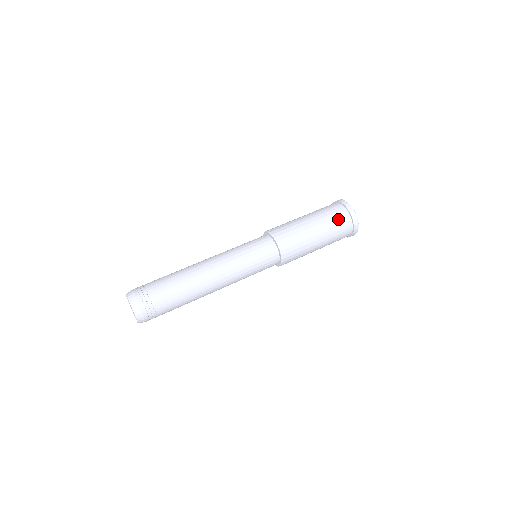
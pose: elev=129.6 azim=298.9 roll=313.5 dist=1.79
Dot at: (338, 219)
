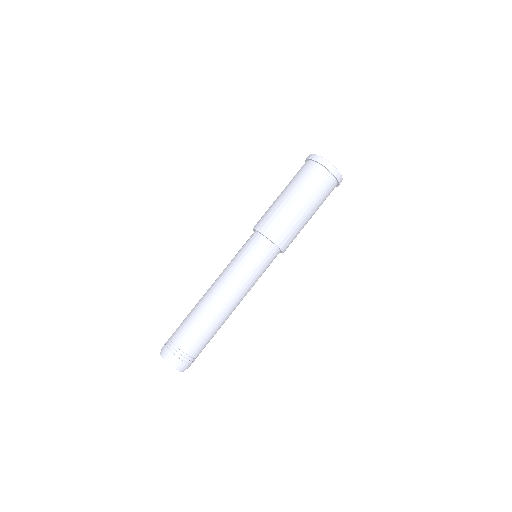
Dot at: (320, 183)
